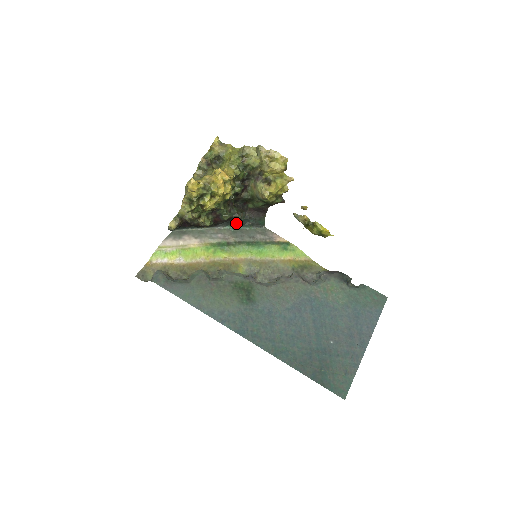
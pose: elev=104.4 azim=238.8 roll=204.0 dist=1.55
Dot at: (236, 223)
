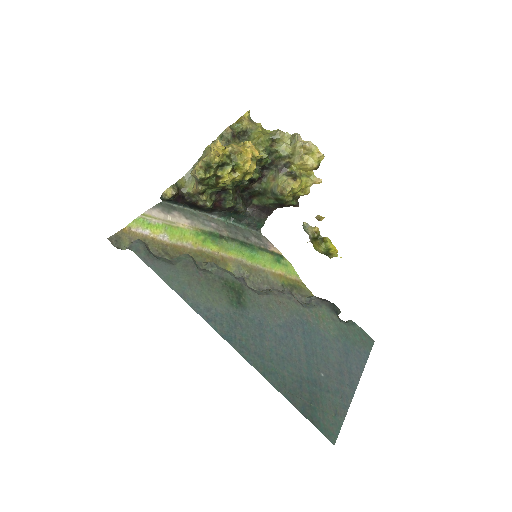
Dot at: (233, 217)
